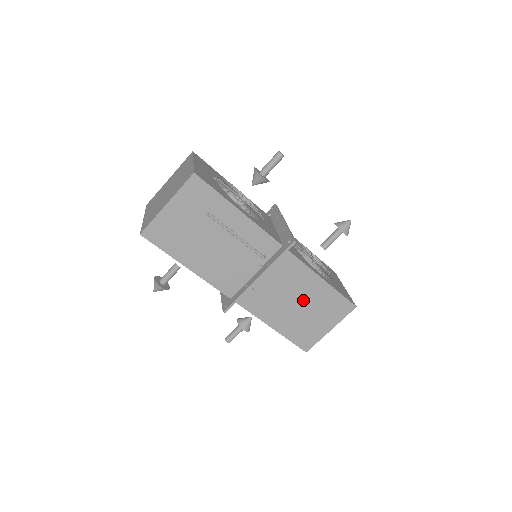
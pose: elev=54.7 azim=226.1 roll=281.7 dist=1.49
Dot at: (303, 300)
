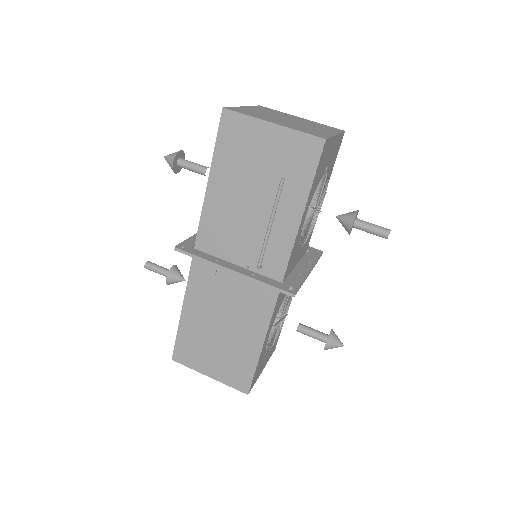
Dot at: (229, 332)
